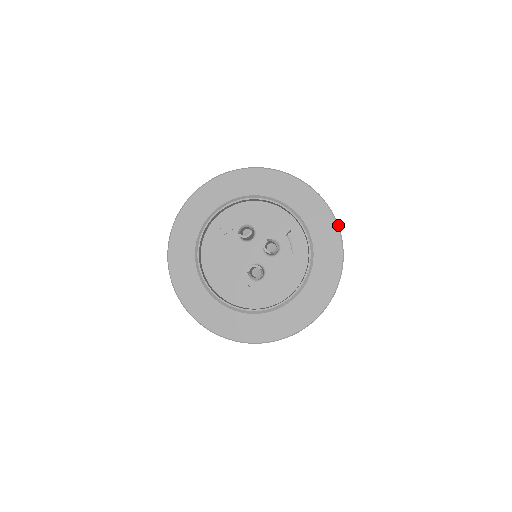
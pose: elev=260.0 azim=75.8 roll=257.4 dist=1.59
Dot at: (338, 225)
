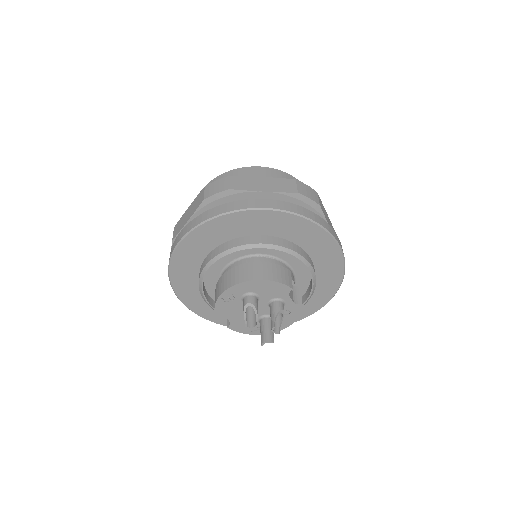
Dot at: (338, 243)
